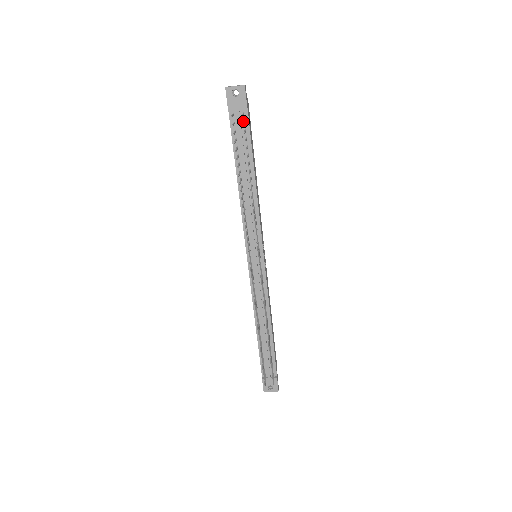
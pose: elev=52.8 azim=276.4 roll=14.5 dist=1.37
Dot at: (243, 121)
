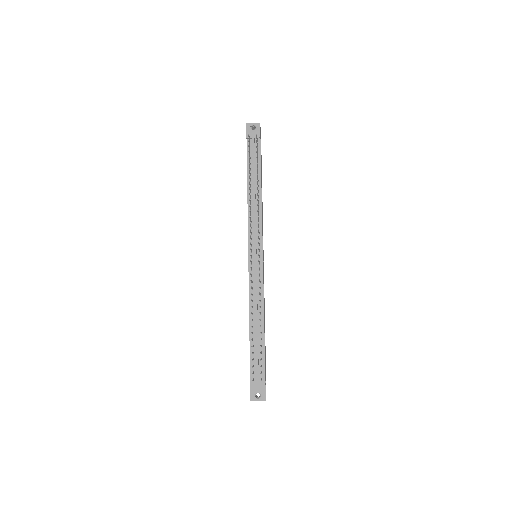
Dot at: occluded
